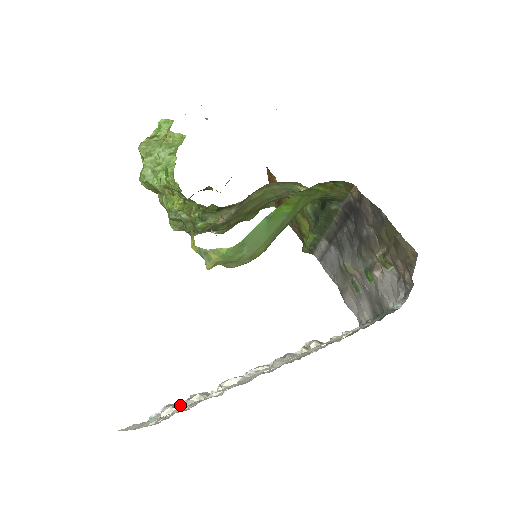
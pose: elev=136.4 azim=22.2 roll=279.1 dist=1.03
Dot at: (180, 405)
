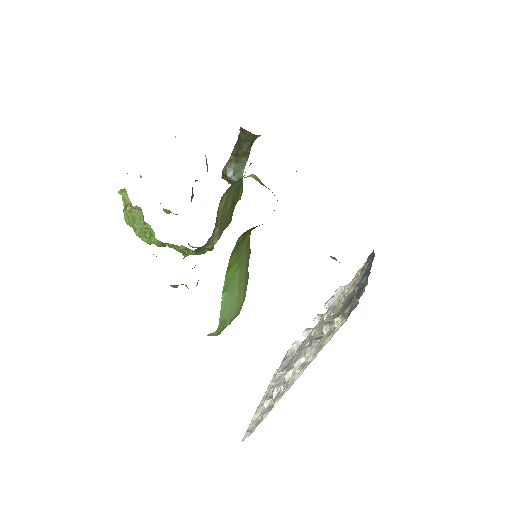
Dot at: (279, 374)
